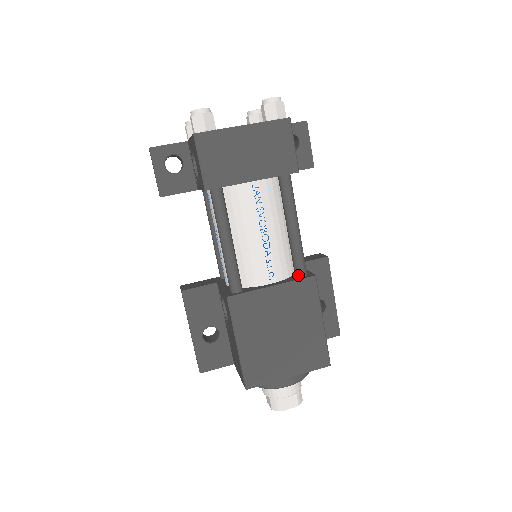
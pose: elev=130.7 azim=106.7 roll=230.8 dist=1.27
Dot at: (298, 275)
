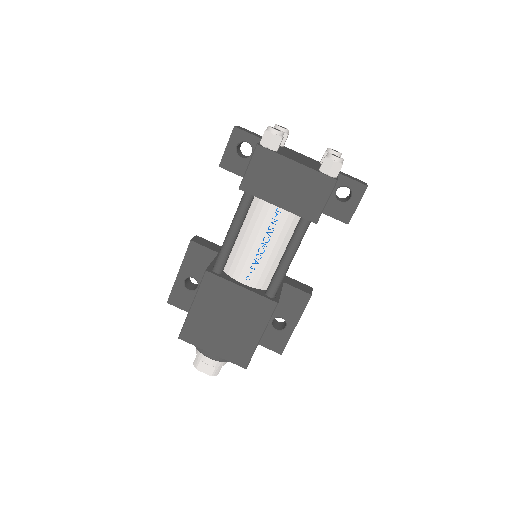
Dot at: (267, 293)
